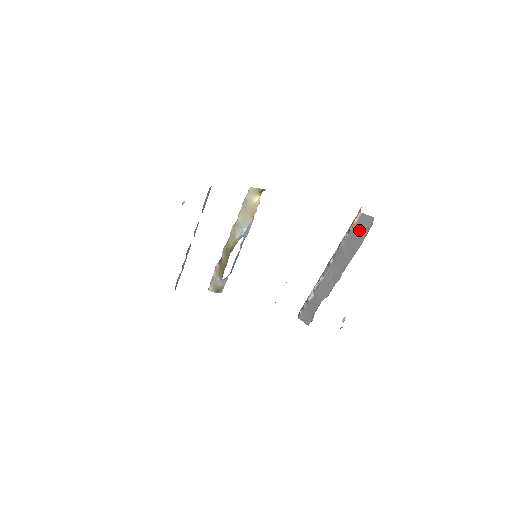
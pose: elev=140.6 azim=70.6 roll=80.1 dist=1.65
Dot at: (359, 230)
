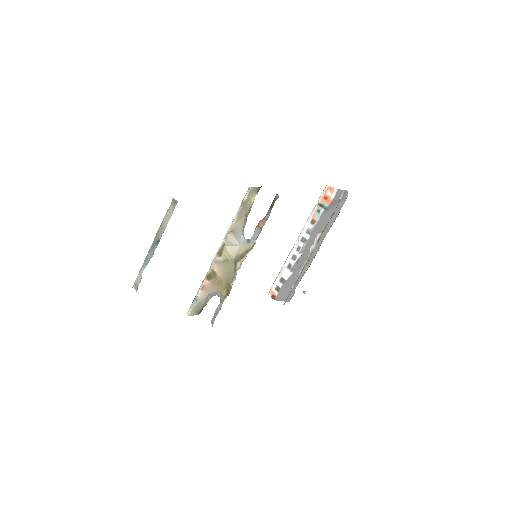
Dot at: (335, 204)
